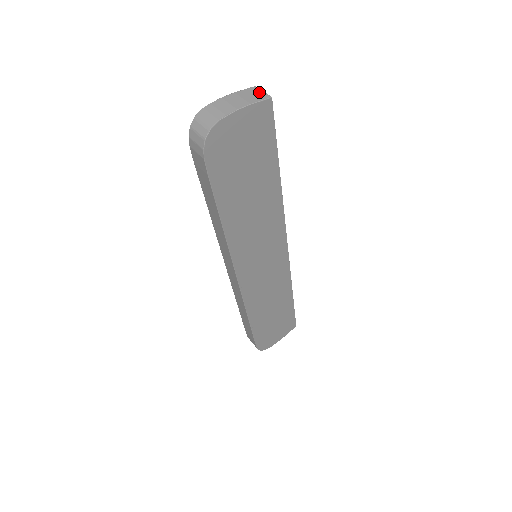
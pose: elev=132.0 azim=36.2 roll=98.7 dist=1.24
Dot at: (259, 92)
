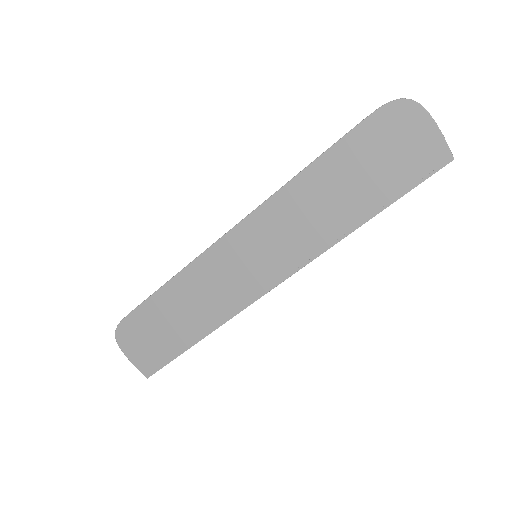
Dot at: occluded
